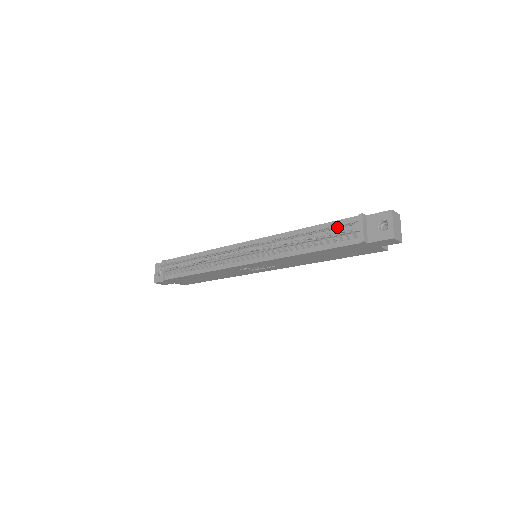
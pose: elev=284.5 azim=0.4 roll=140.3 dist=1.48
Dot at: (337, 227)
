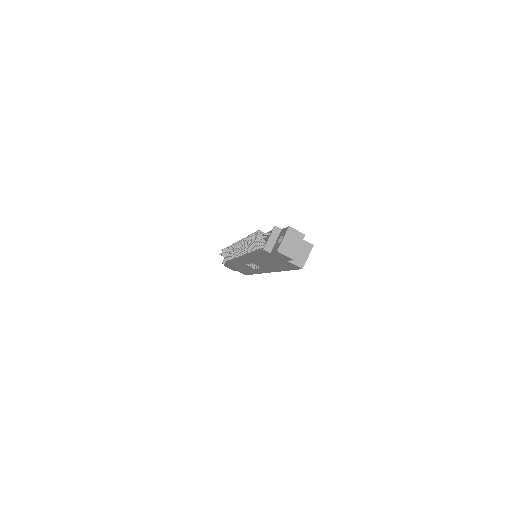
Dot at: (259, 234)
